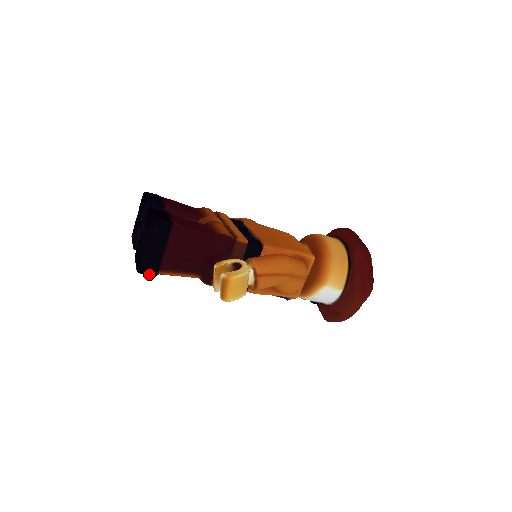
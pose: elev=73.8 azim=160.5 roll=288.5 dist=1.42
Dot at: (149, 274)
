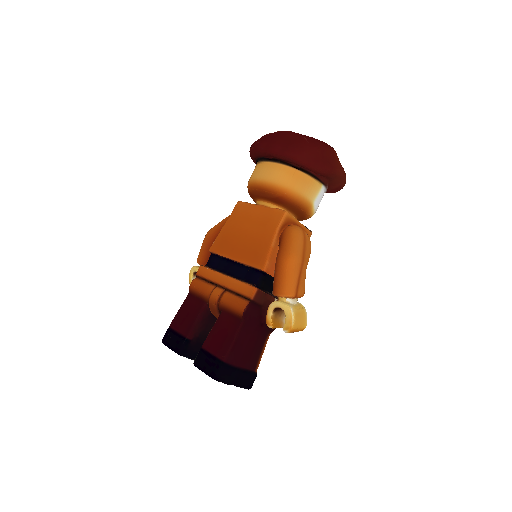
Dot at: occluded
